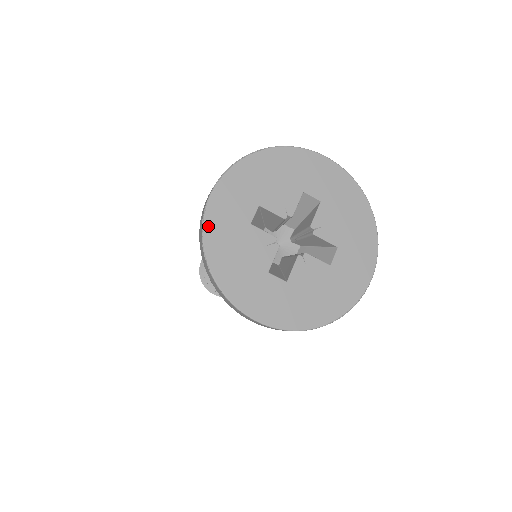
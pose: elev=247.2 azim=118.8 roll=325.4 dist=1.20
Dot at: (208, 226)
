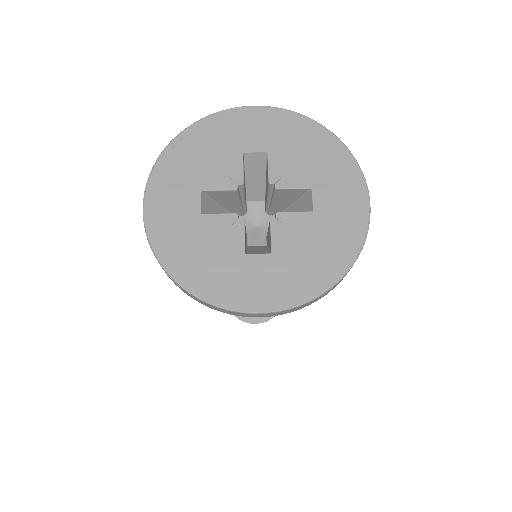
Dot at: (155, 240)
